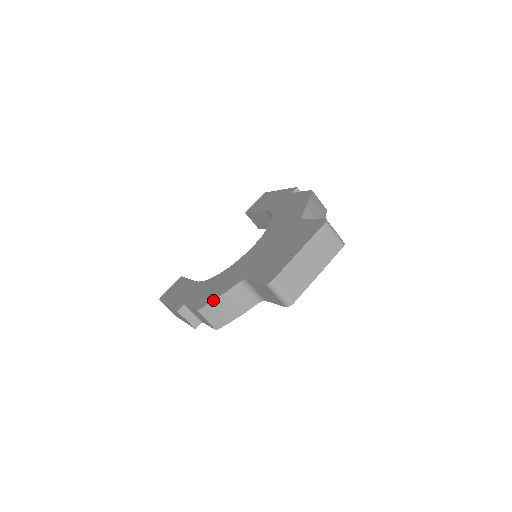
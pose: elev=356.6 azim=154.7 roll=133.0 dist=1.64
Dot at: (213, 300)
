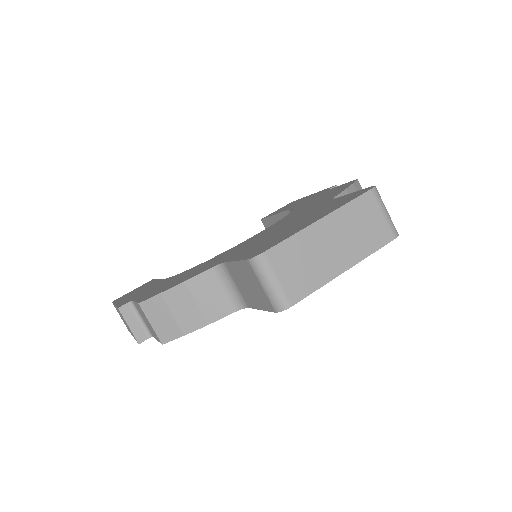
Dot at: (166, 289)
